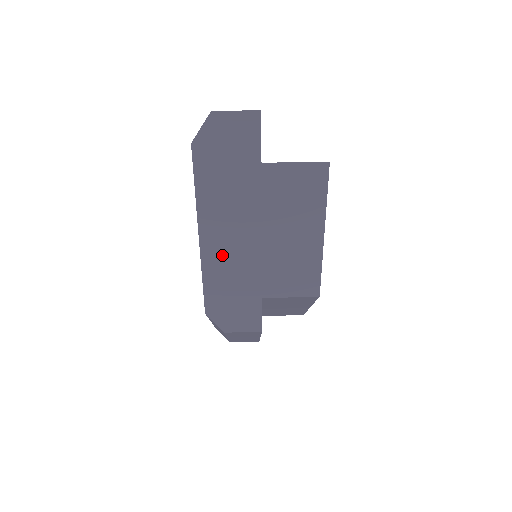
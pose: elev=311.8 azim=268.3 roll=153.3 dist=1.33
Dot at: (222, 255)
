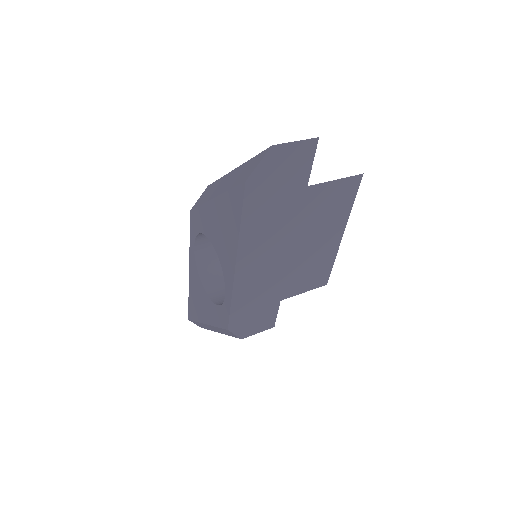
Dot at: (254, 276)
